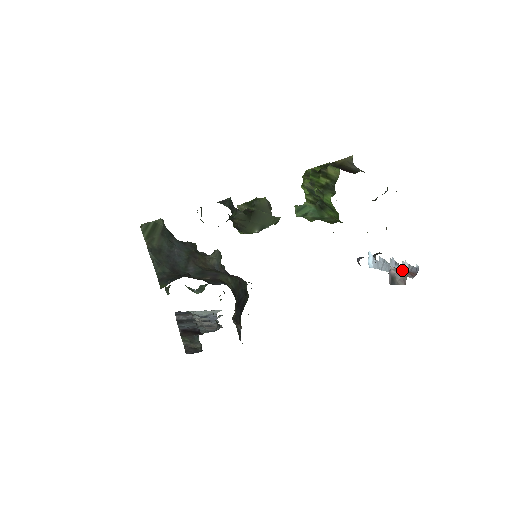
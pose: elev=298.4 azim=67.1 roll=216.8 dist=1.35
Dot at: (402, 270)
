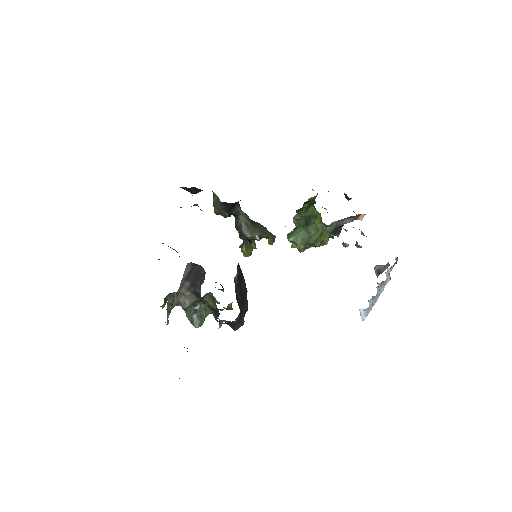
Dot at: occluded
